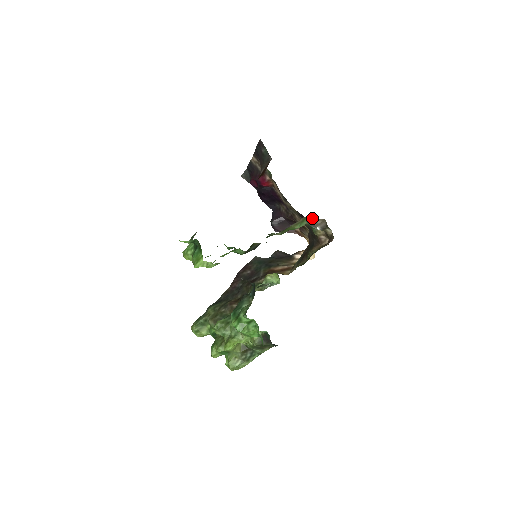
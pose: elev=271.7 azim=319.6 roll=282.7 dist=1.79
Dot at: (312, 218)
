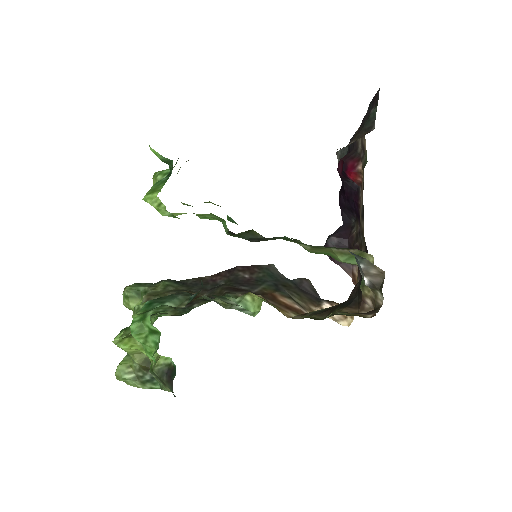
Dot at: (373, 261)
